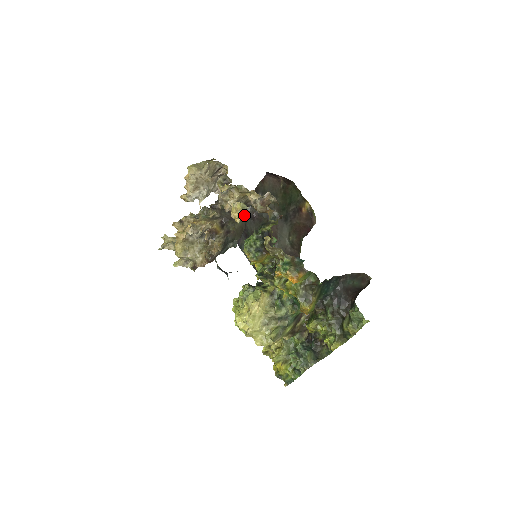
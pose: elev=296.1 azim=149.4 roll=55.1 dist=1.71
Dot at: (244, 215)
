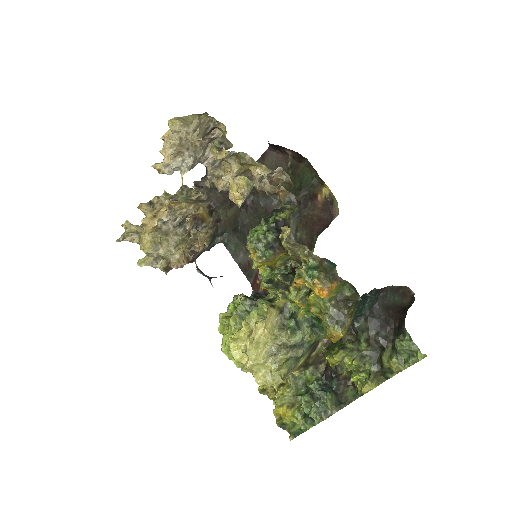
Dot at: occluded
